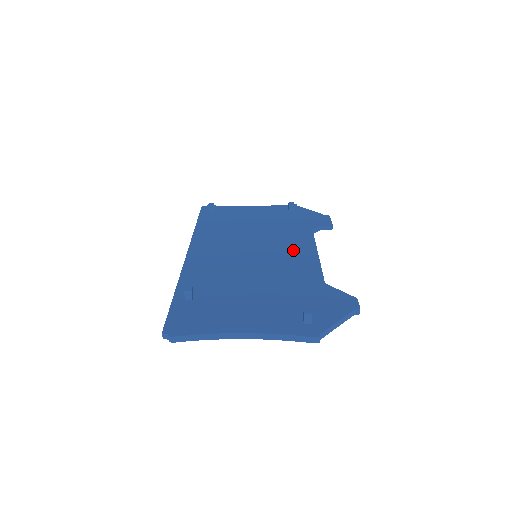
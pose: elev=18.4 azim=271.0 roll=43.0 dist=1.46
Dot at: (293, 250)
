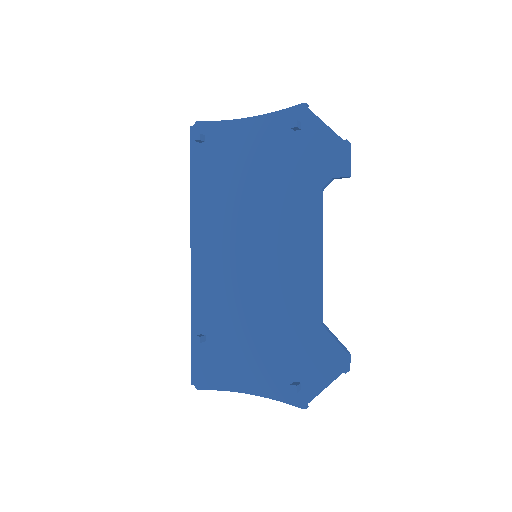
Dot at: (293, 249)
